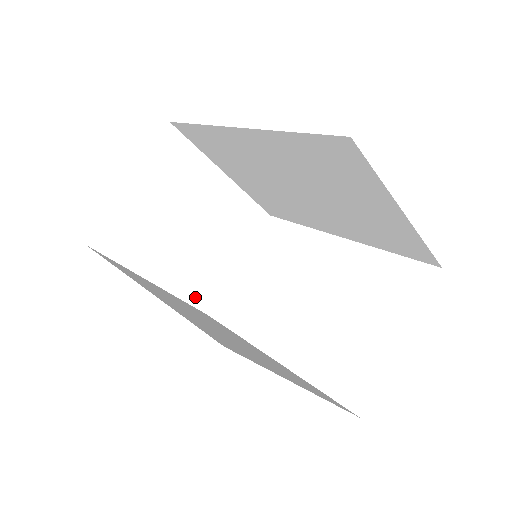
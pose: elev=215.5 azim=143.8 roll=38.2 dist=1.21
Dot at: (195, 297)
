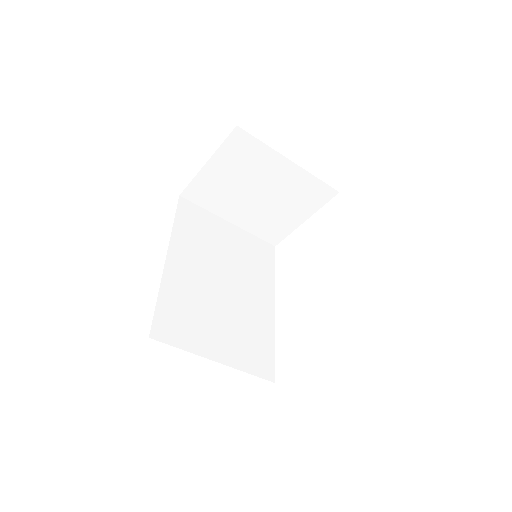
Dot at: (263, 234)
